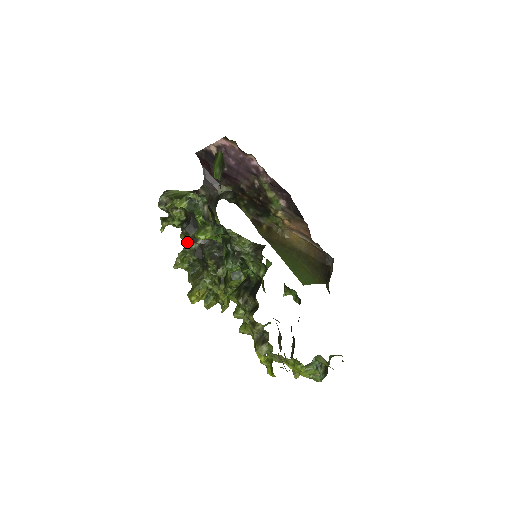
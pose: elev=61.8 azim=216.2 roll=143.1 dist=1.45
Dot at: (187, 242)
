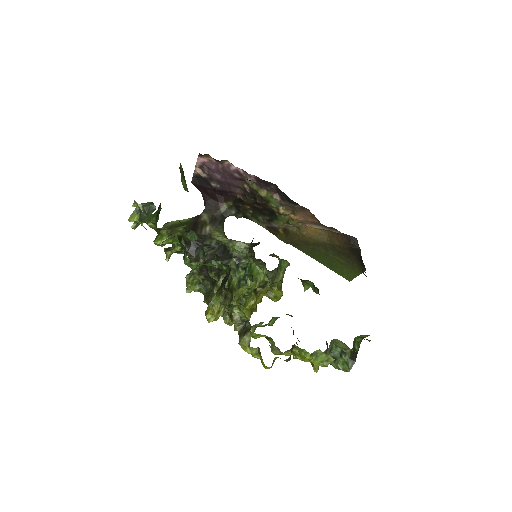
Dot at: occluded
